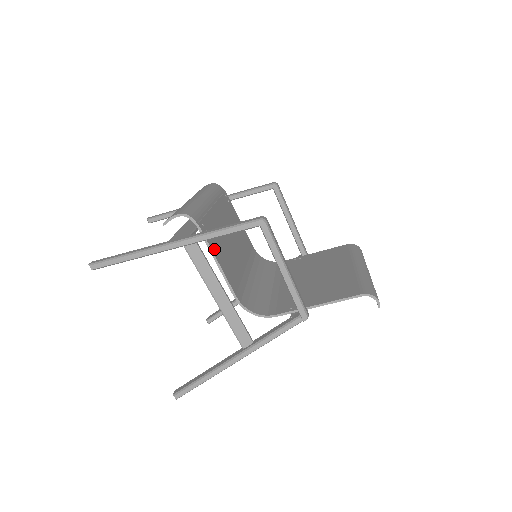
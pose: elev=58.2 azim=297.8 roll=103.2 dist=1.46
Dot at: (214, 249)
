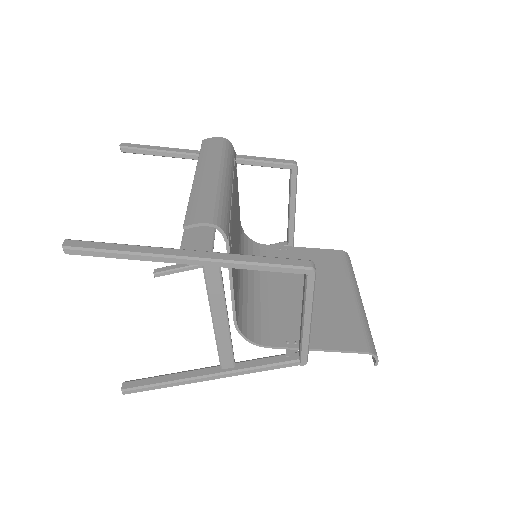
Dot at: occluded
